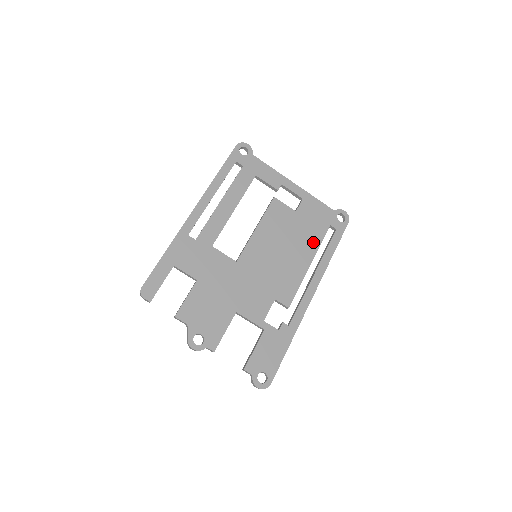
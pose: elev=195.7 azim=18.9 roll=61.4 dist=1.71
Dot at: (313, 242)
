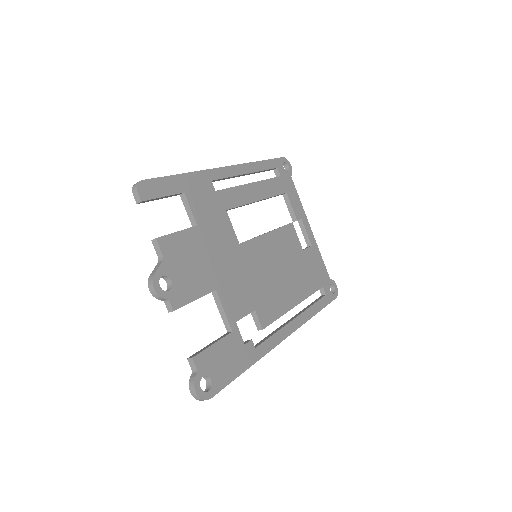
Dot at: (306, 288)
